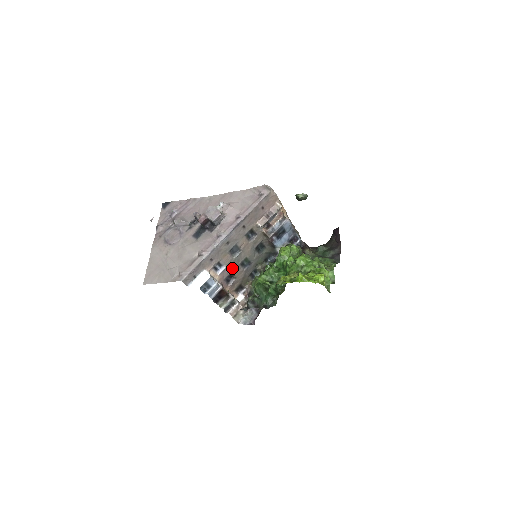
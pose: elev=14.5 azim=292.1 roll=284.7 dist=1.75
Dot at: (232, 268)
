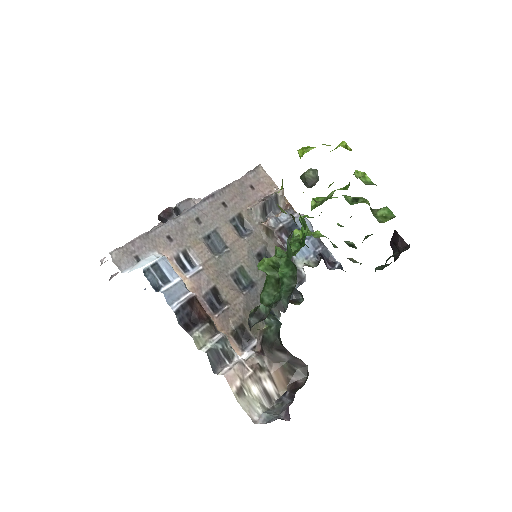
Dot at: (216, 277)
